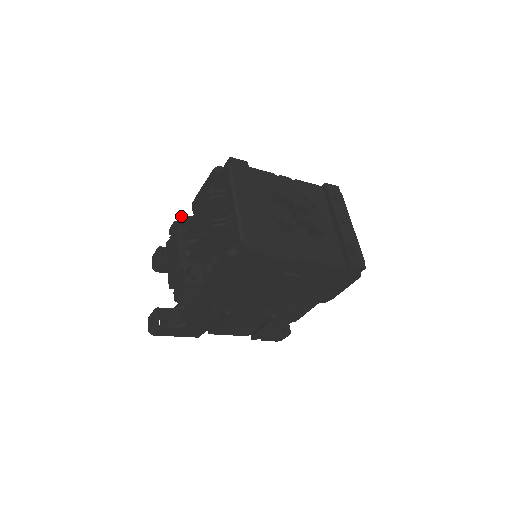
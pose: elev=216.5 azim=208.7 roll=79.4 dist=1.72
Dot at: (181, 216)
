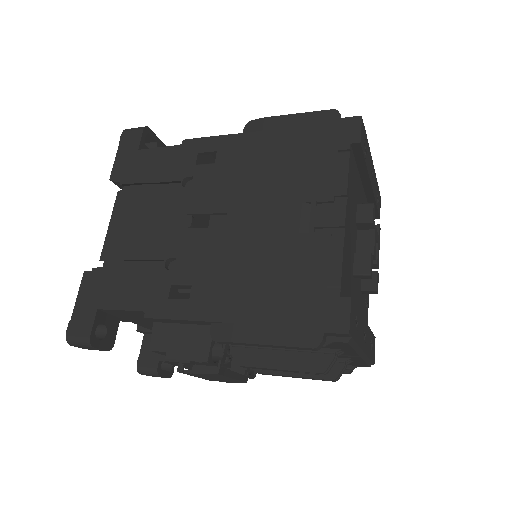
Dot at: (208, 361)
